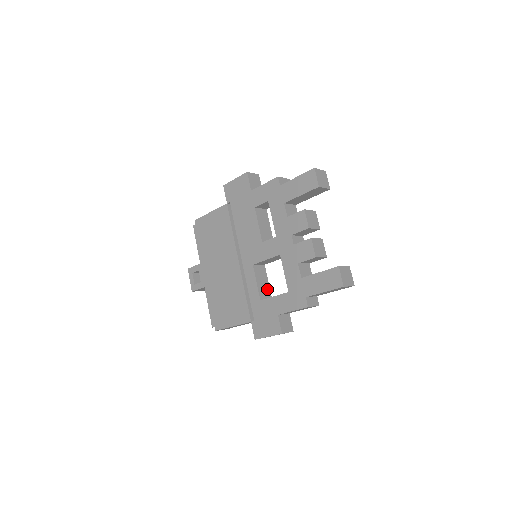
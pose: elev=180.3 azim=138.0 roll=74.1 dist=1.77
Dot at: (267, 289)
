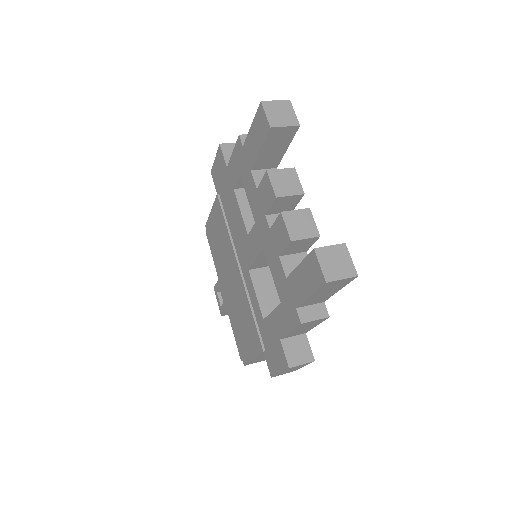
Dot at: (277, 300)
